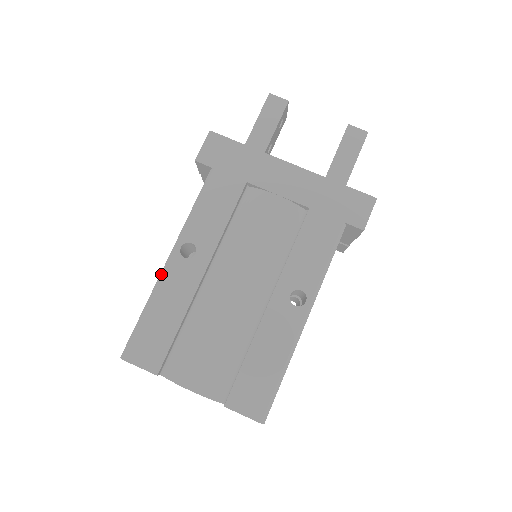
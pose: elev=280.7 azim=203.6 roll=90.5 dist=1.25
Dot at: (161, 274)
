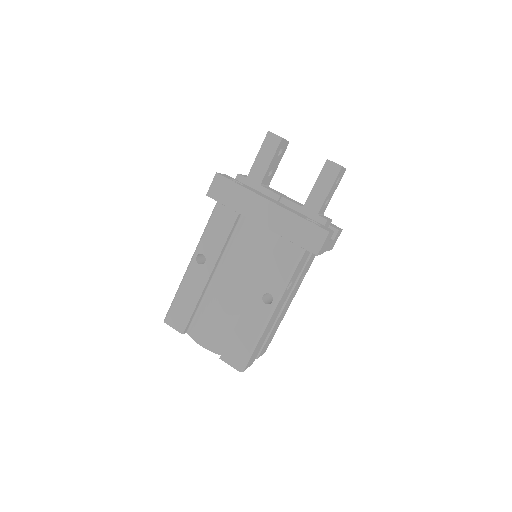
Dot at: (185, 273)
